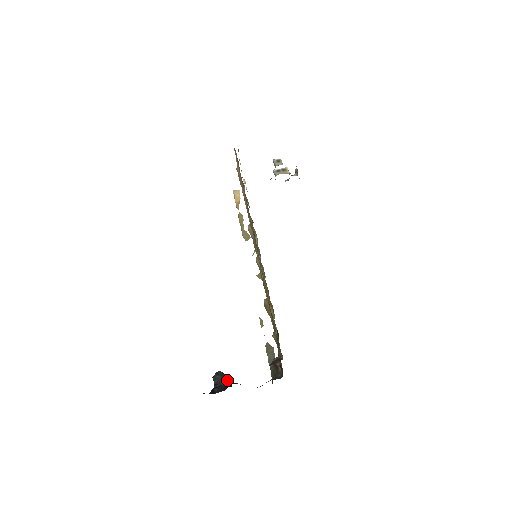
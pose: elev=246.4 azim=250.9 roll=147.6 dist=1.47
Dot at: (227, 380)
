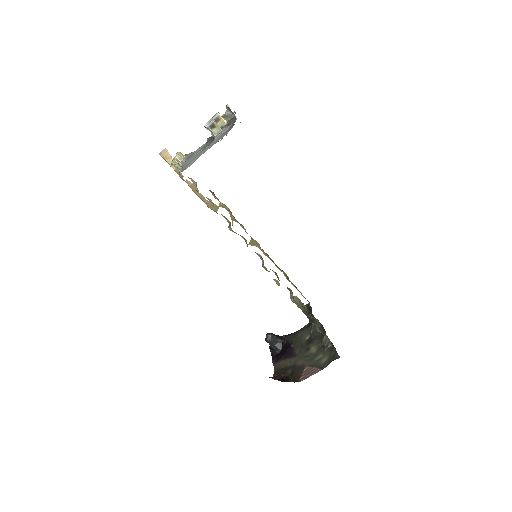
Dot at: (277, 337)
